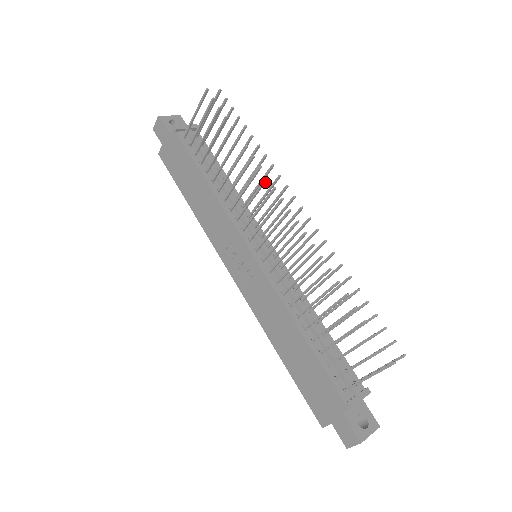
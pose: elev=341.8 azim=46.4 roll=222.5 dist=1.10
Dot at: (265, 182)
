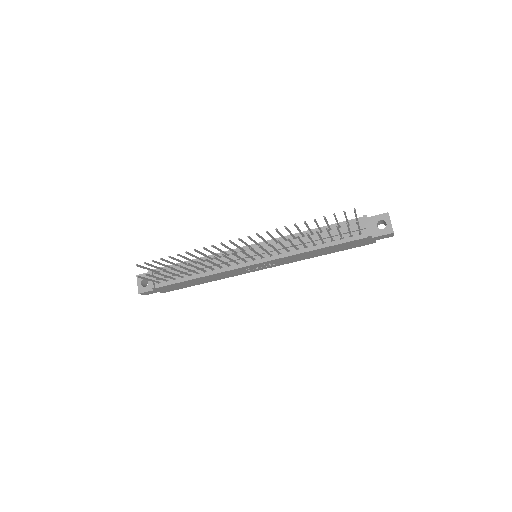
Dot at: (216, 258)
